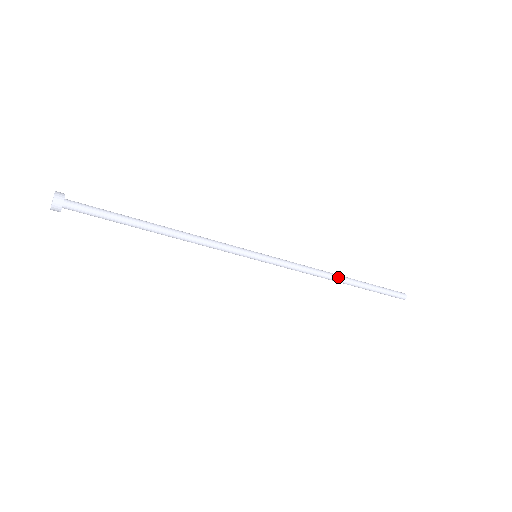
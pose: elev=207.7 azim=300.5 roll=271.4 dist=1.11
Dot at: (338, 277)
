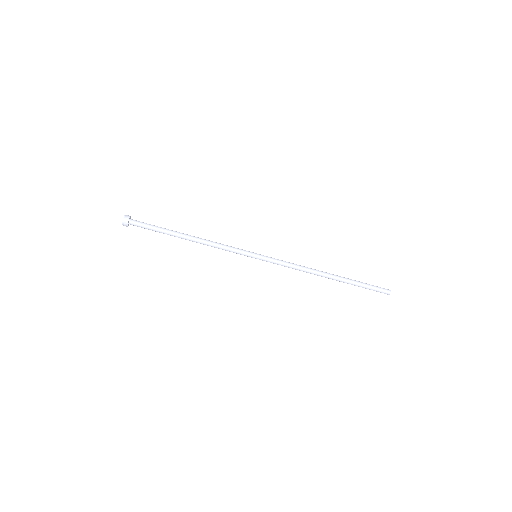
Dot at: (324, 272)
